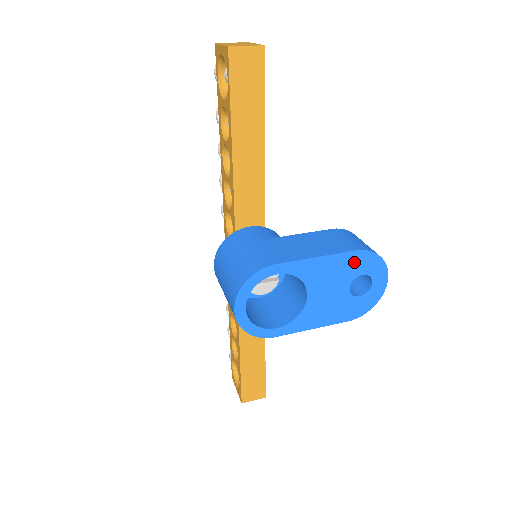
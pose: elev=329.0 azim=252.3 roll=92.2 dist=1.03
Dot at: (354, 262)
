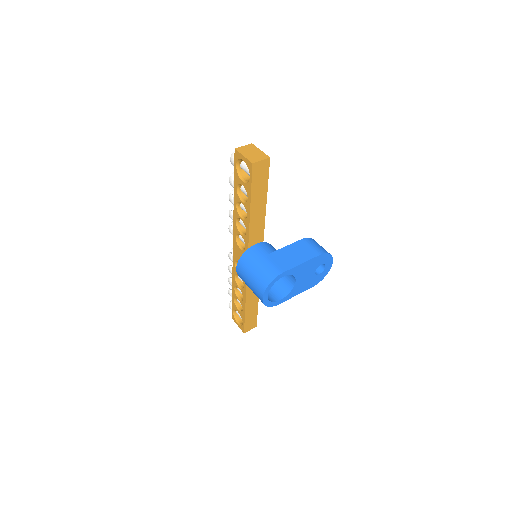
Dot at: (318, 260)
